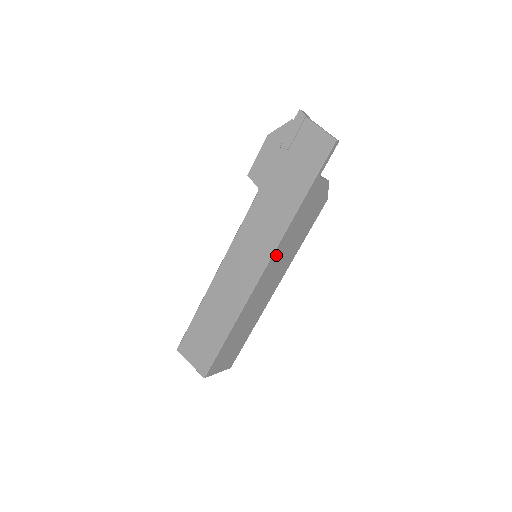
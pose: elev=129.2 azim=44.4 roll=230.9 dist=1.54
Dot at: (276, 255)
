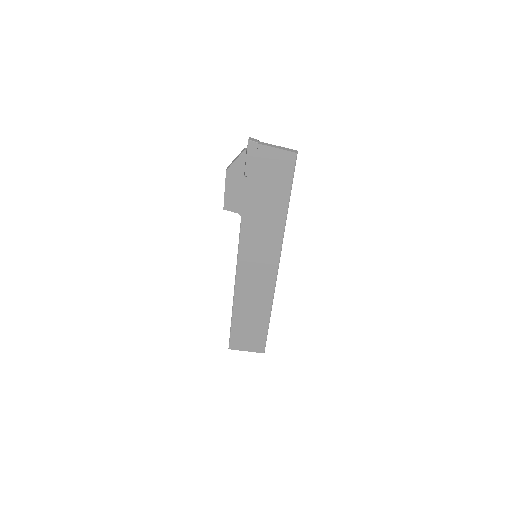
Dot at: occluded
